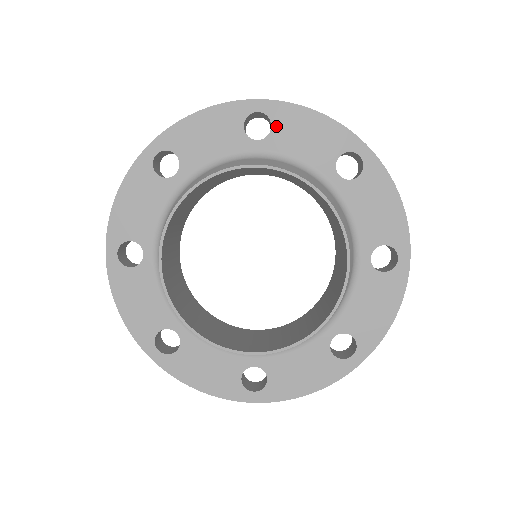
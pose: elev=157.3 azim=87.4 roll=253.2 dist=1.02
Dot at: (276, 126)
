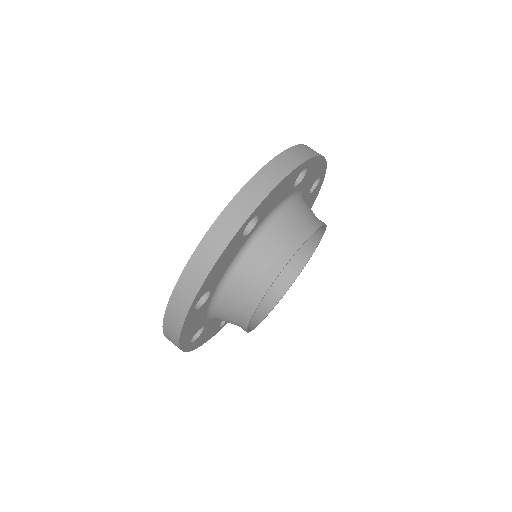
Dot at: (261, 213)
